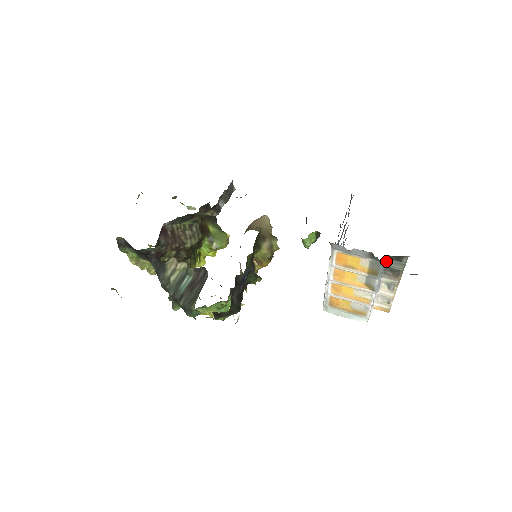
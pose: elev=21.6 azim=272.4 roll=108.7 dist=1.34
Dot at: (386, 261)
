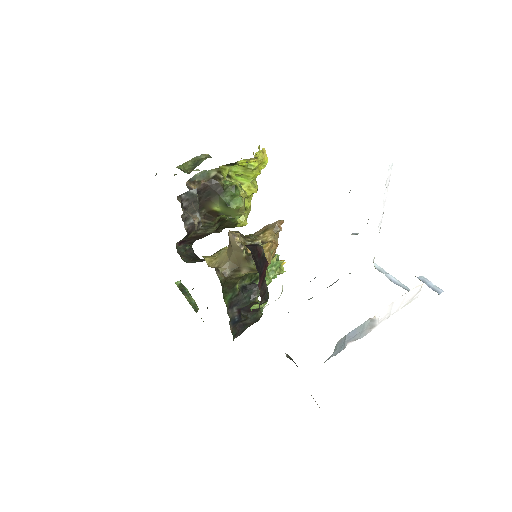
Dot at: (329, 357)
